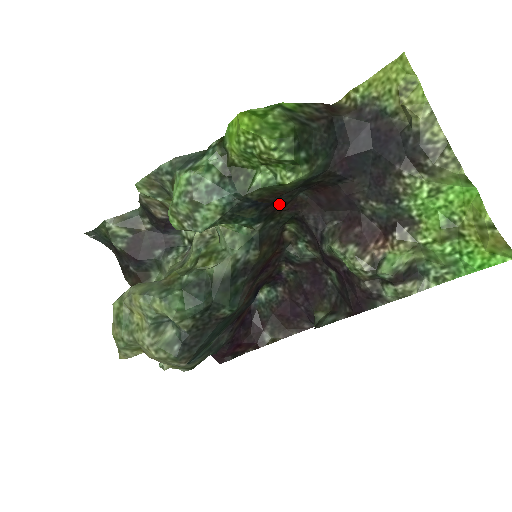
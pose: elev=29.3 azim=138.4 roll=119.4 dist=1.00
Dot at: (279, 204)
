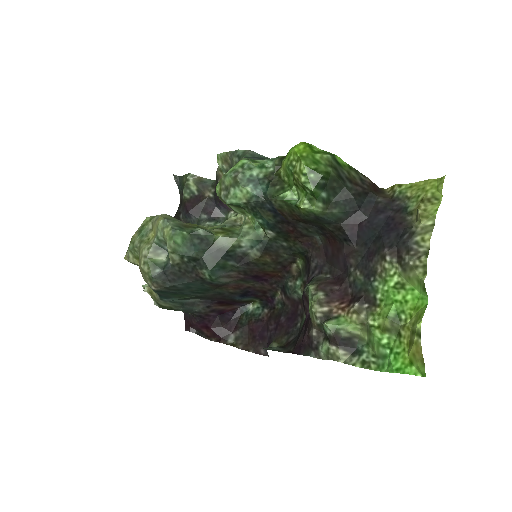
Dot at: (295, 230)
